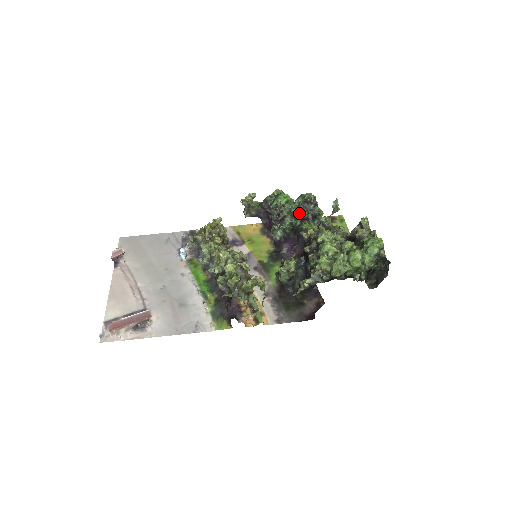
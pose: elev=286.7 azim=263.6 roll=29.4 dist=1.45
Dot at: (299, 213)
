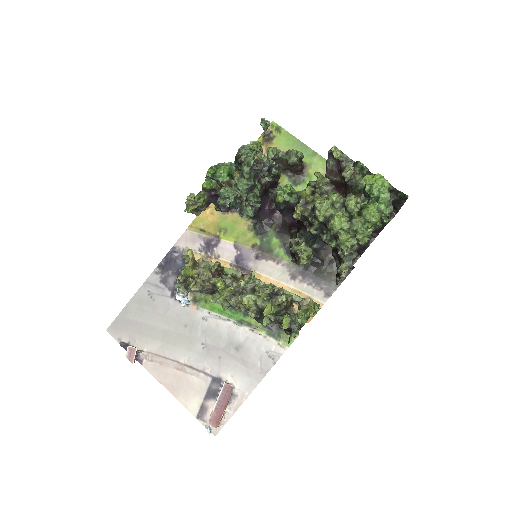
Dot at: (254, 180)
